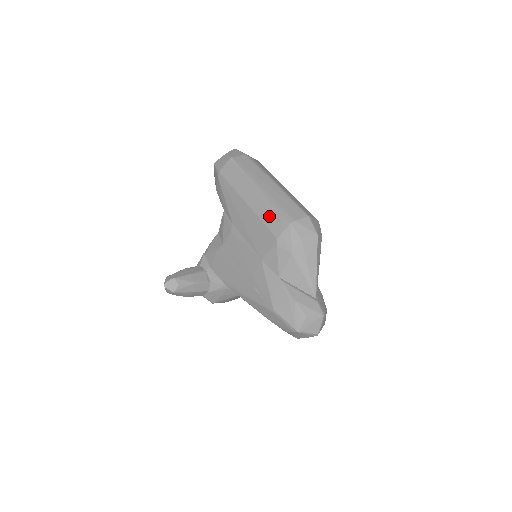
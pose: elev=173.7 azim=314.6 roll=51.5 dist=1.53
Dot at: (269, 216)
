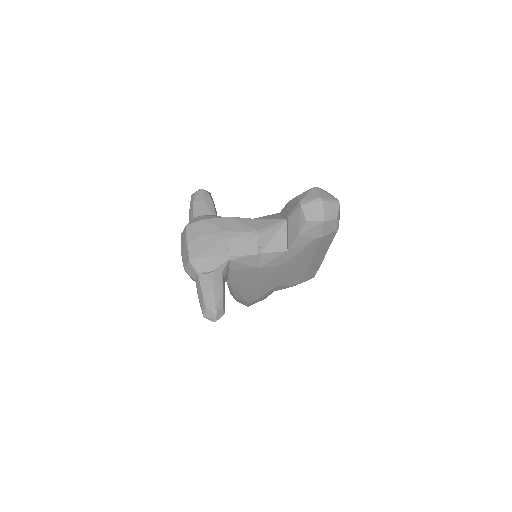
Dot at: (311, 273)
